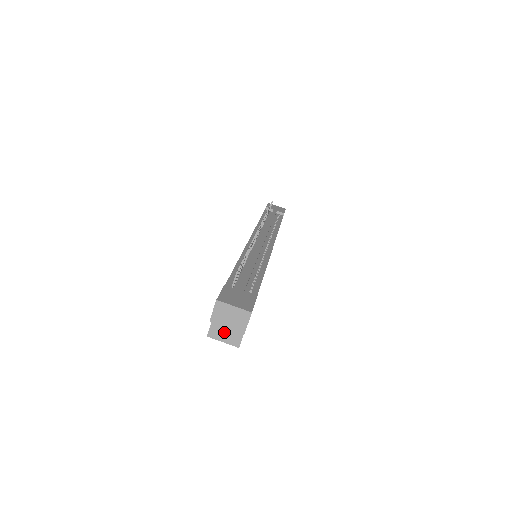
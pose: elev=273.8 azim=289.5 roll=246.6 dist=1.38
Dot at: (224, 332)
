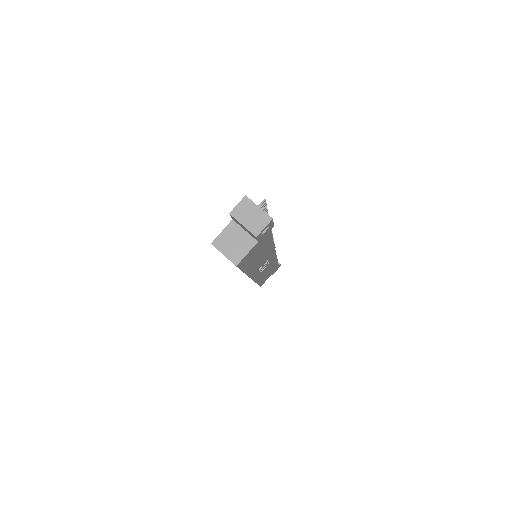
Dot at: (229, 245)
